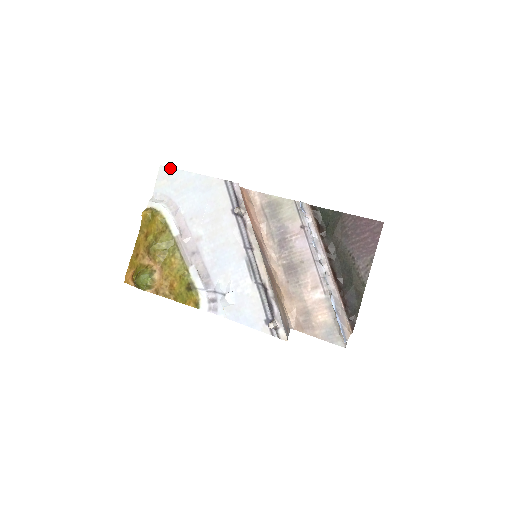
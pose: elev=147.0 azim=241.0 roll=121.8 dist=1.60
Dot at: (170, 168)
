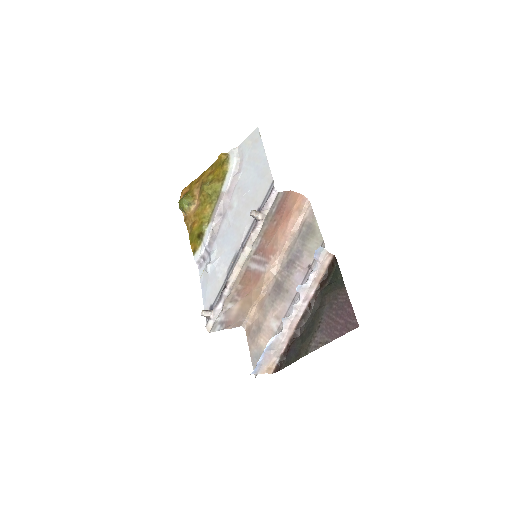
Dot at: (260, 135)
